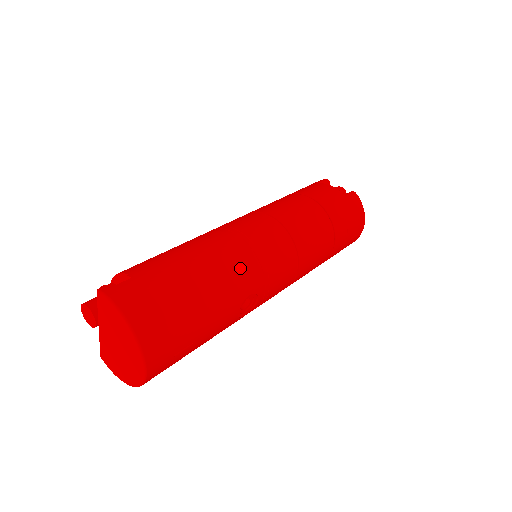
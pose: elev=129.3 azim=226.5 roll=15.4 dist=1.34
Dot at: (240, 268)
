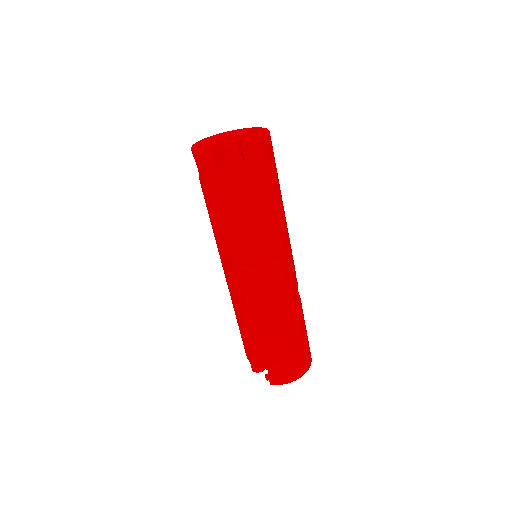
Dot at: (288, 307)
